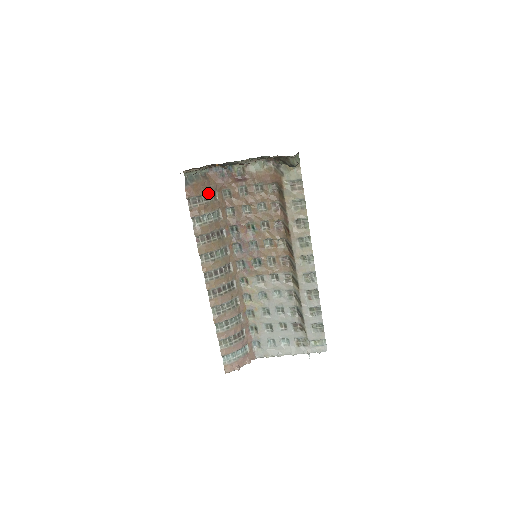
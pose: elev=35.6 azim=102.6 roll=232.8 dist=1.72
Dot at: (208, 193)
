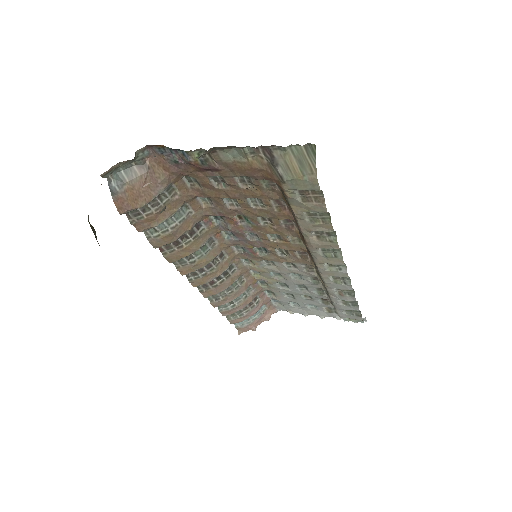
Dot at: (156, 196)
